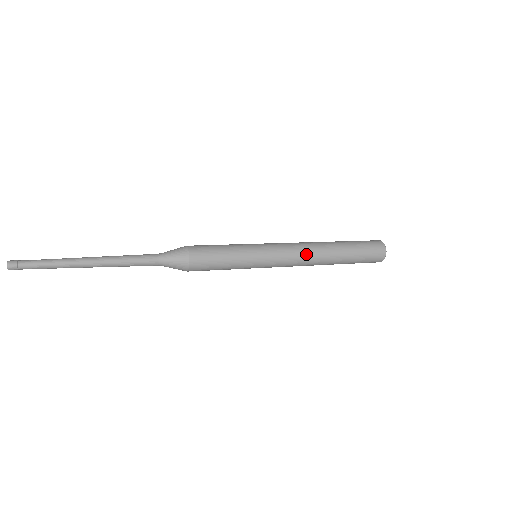
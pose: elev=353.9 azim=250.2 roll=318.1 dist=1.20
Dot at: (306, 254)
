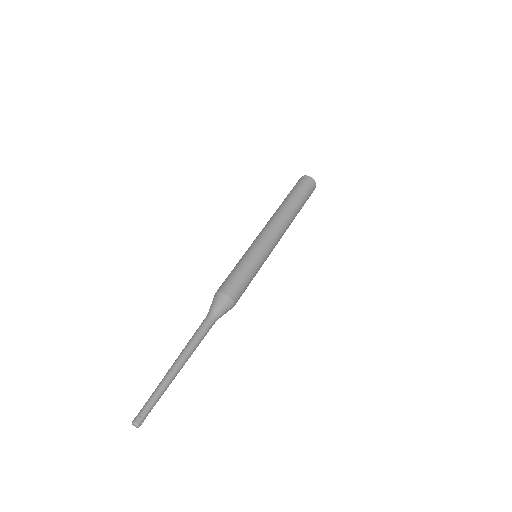
Dot at: (284, 229)
